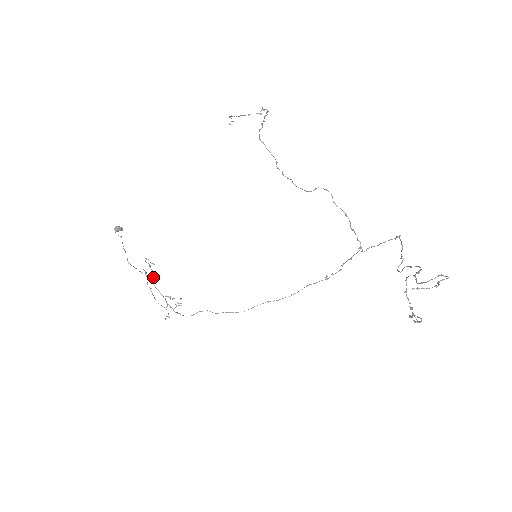
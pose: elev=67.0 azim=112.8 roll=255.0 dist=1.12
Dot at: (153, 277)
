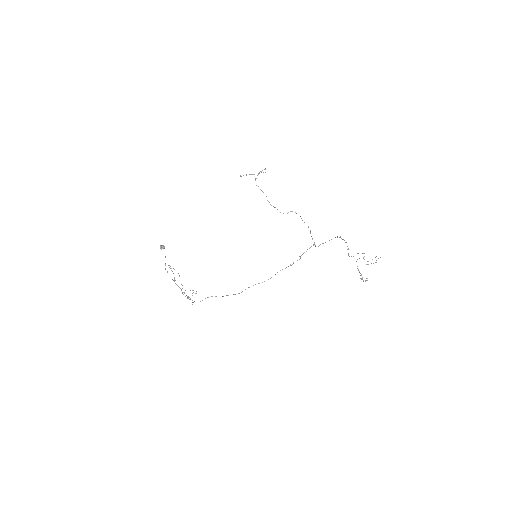
Dot at: (174, 278)
